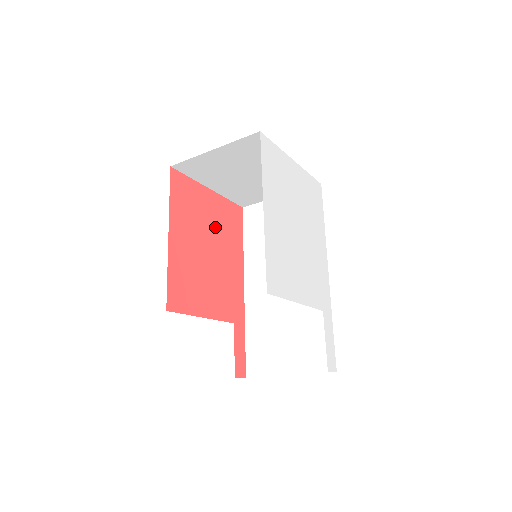
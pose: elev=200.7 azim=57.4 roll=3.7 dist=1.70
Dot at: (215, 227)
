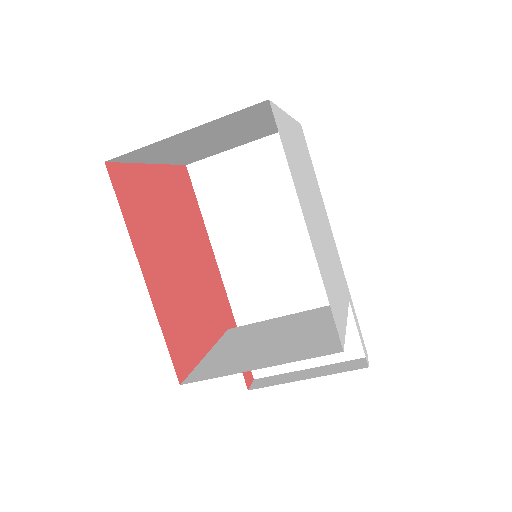
Dot at: (175, 218)
